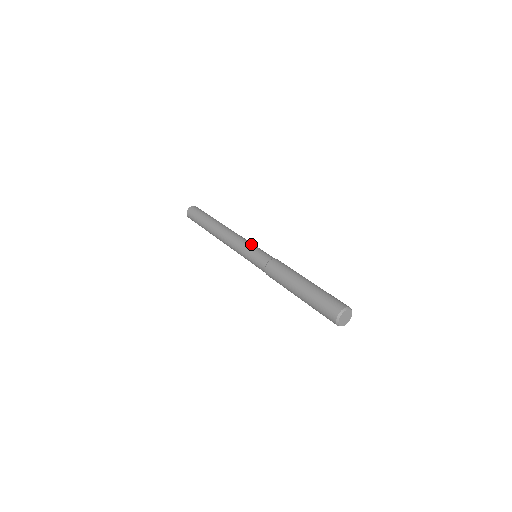
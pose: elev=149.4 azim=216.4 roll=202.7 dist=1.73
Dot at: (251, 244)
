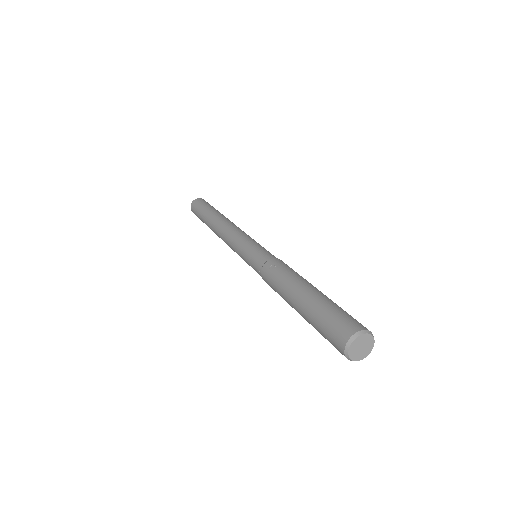
Dot at: (243, 244)
